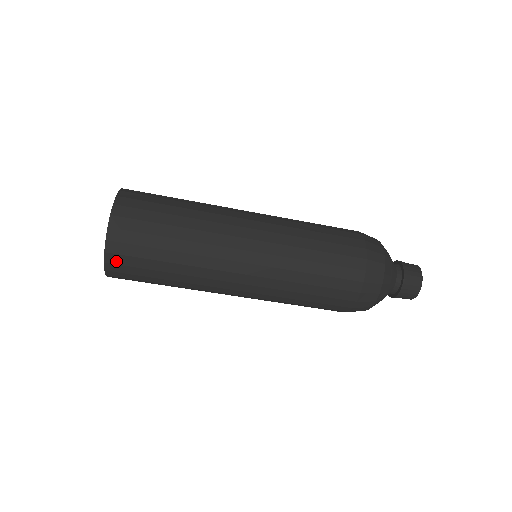
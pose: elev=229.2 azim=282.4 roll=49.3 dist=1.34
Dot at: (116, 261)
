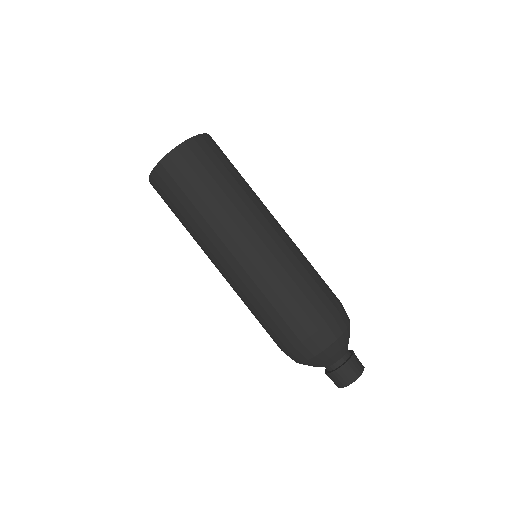
Dot at: (207, 141)
